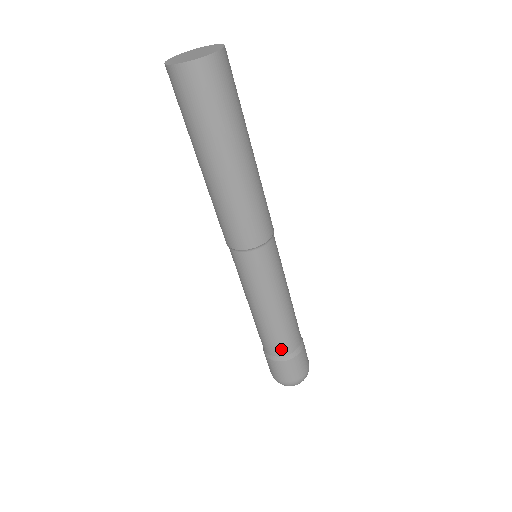
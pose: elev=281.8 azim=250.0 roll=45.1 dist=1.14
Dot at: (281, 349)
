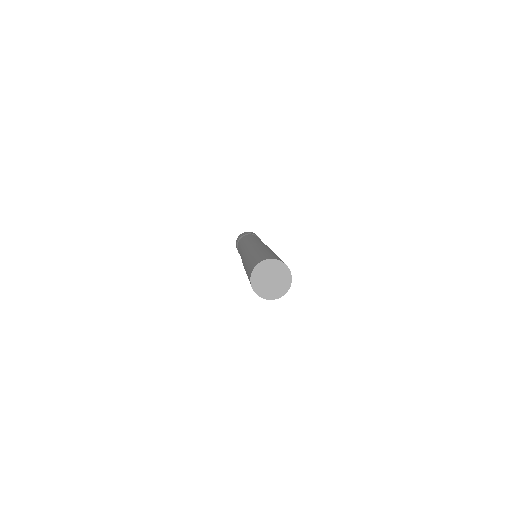
Dot at: occluded
